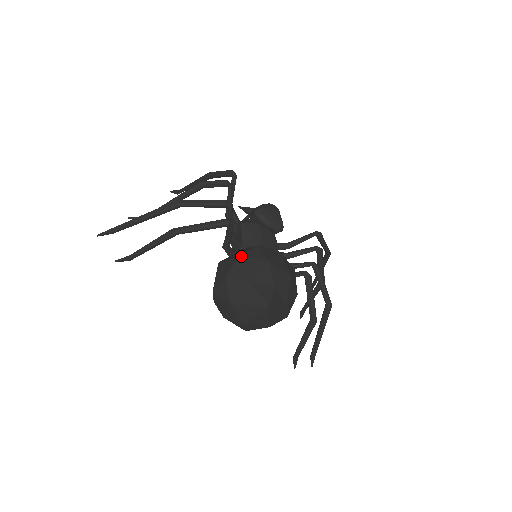
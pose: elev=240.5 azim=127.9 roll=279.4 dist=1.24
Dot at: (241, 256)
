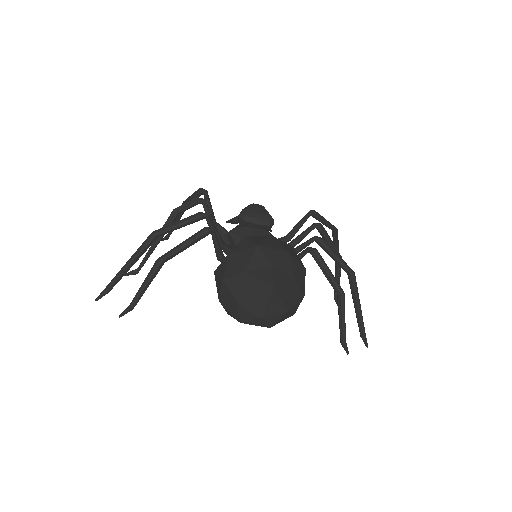
Dot at: (230, 253)
